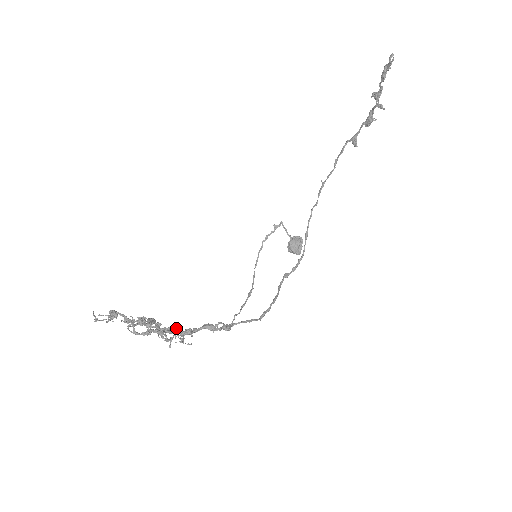
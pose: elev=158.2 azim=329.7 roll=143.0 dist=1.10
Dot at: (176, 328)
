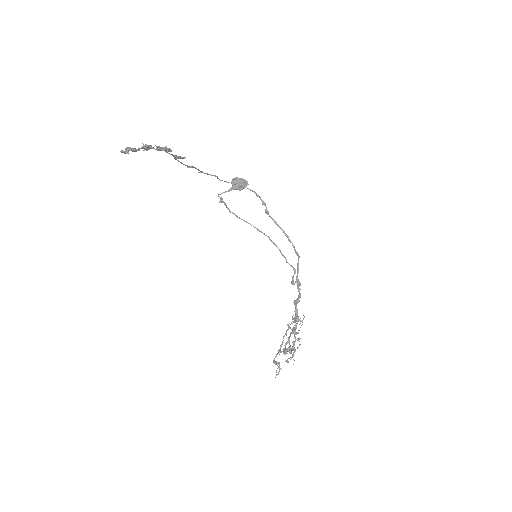
Dot at: (296, 333)
